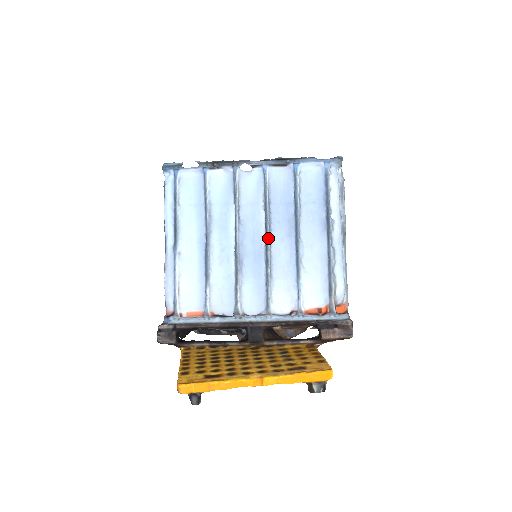
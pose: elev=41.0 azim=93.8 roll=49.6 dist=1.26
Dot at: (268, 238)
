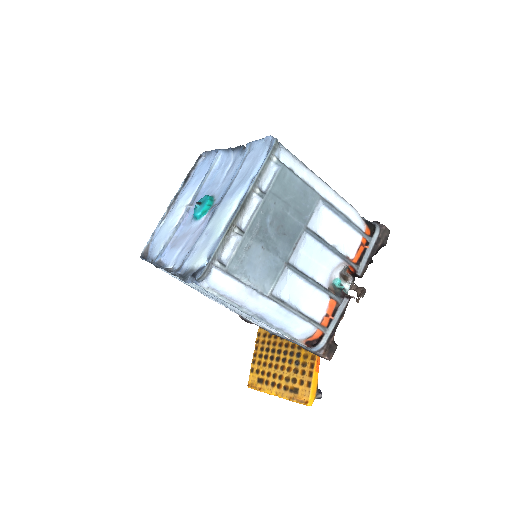
Dot at: (227, 306)
